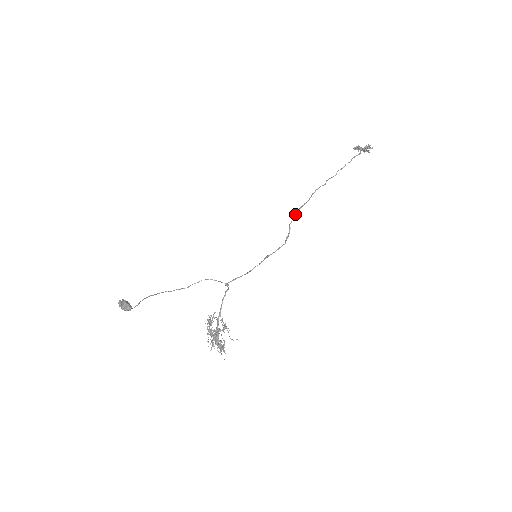
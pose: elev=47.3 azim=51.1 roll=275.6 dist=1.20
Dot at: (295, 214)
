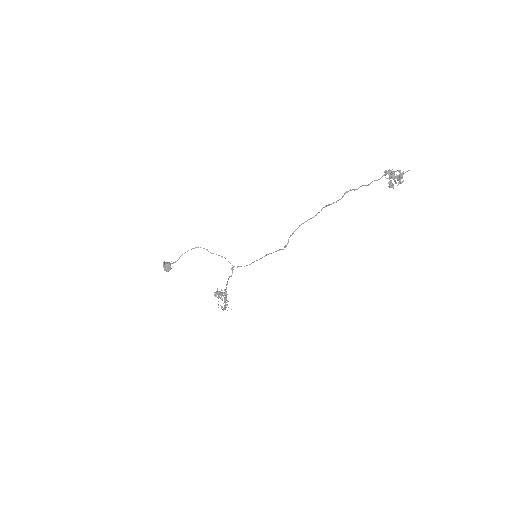
Dot at: (298, 227)
